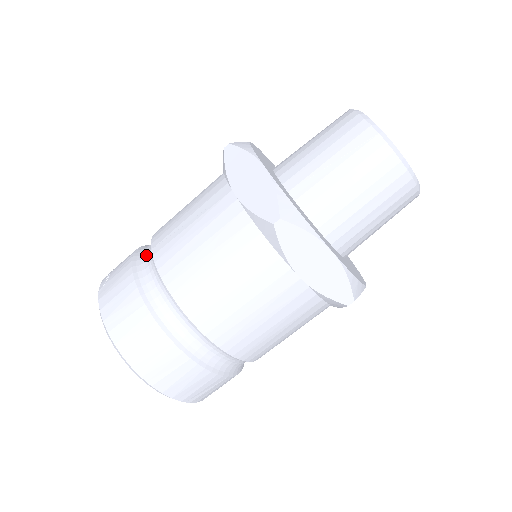
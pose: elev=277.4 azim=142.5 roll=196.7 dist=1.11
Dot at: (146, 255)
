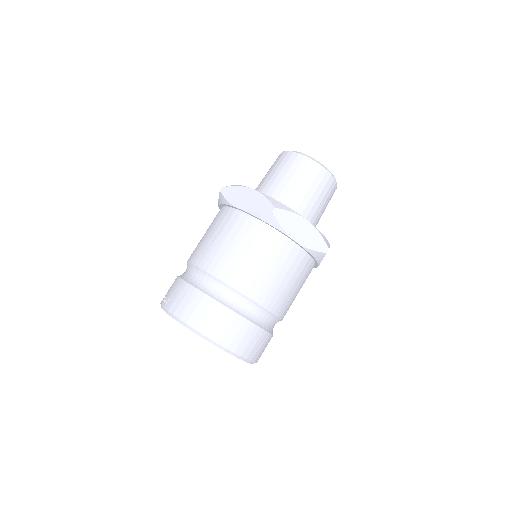
Dot at: (190, 272)
